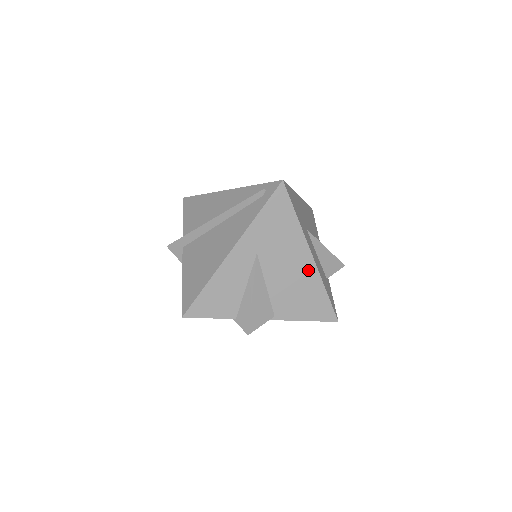
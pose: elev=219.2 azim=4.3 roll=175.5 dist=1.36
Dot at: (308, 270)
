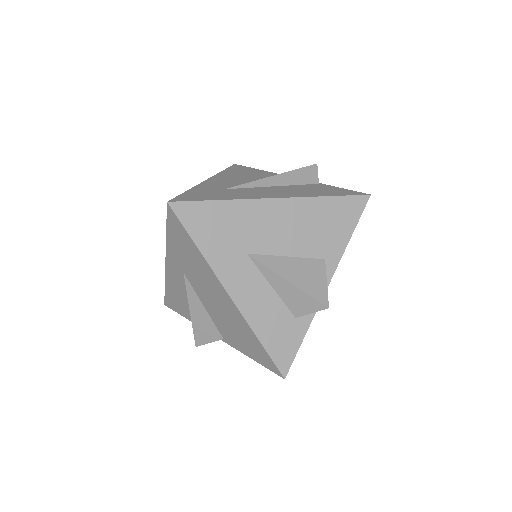
Dot at: (231, 308)
